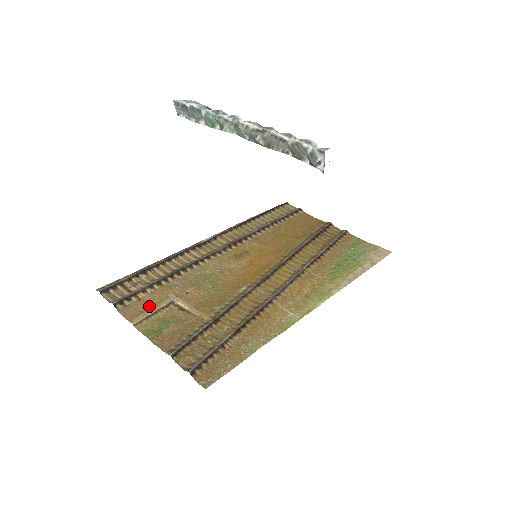
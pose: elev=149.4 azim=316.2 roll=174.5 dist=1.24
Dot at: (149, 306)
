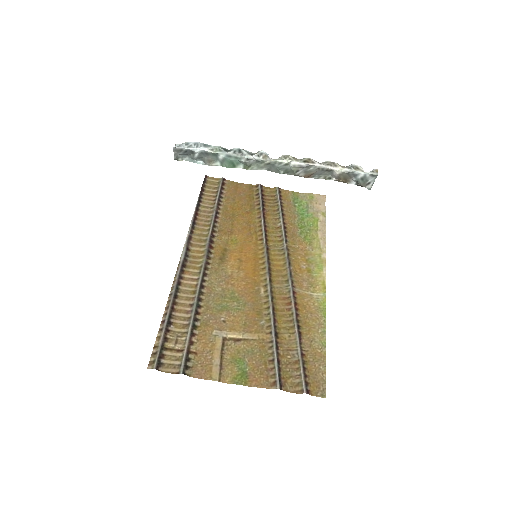
Dot at: (209, 354)
